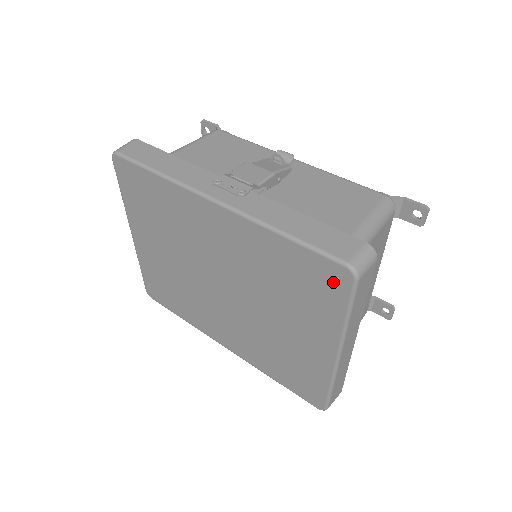
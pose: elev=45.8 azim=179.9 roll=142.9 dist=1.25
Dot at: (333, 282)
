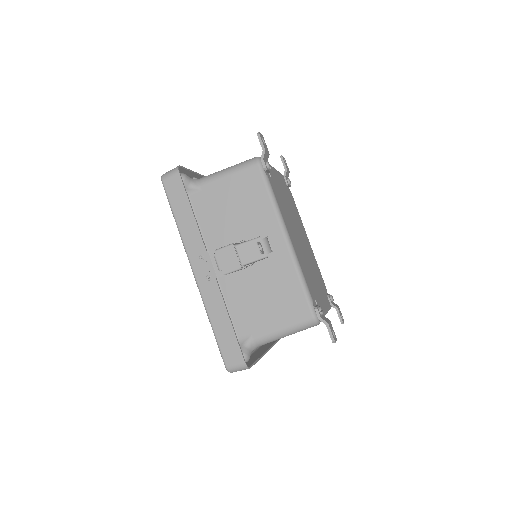
Dot at: occluded
